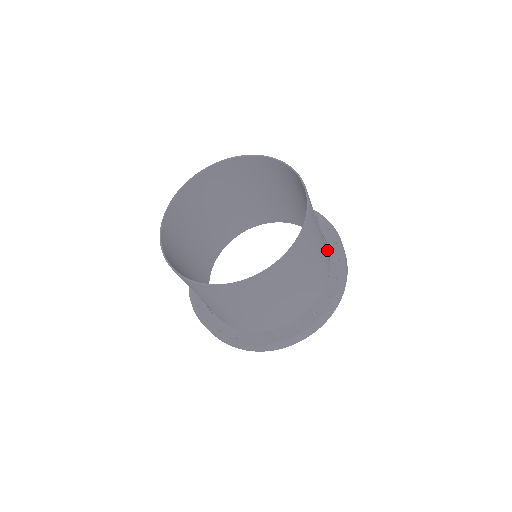
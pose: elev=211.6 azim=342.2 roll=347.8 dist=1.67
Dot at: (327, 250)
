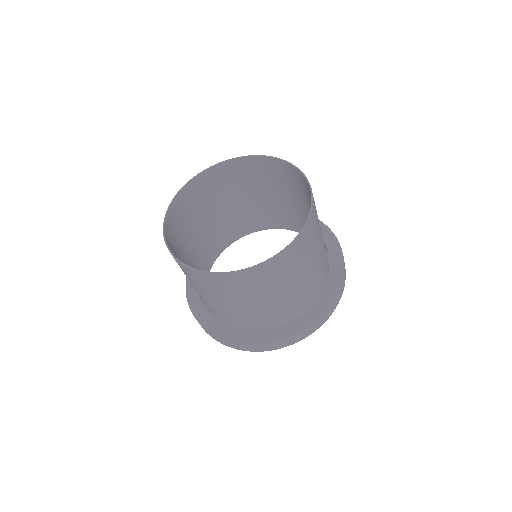
Dot at: (288, 224)
